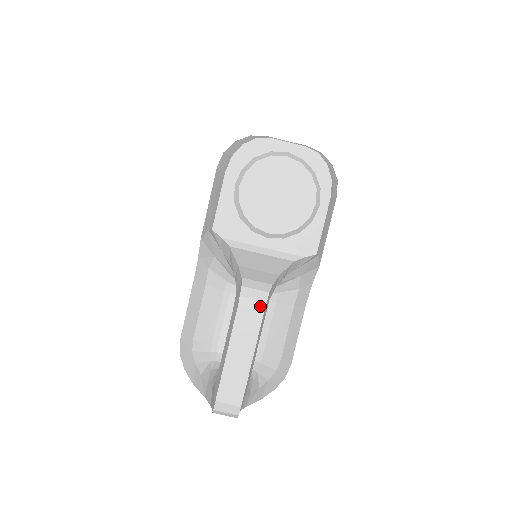
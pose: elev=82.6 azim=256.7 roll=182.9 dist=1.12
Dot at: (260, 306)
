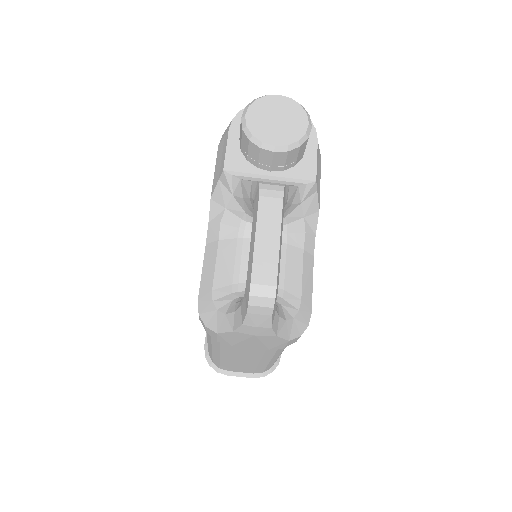
Dot at: (279, 195)
